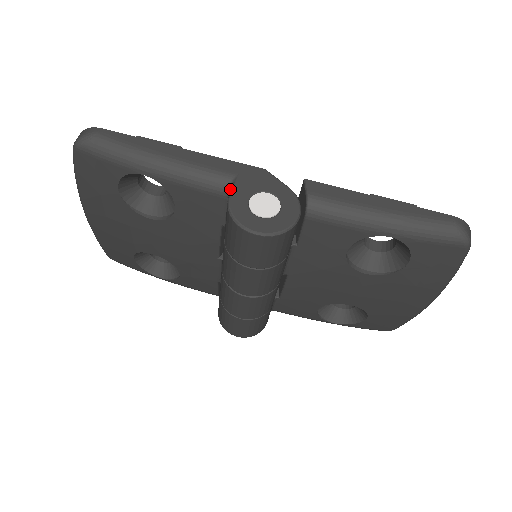
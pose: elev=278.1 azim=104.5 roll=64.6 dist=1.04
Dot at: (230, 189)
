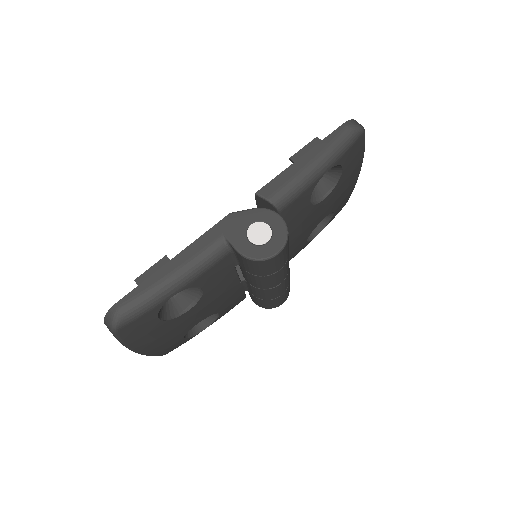
Dot at: (229, 246)
